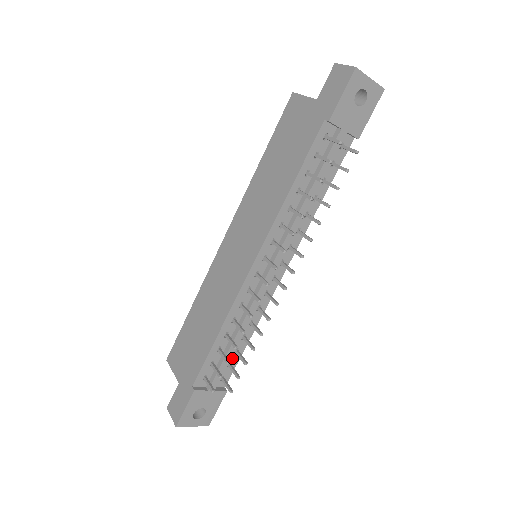
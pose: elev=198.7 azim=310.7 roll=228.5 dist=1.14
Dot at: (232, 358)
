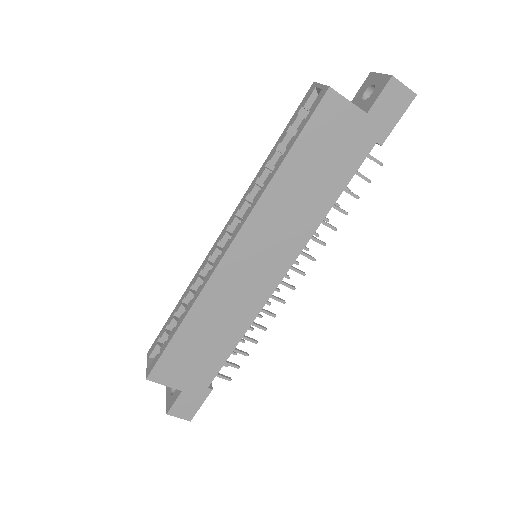
Dot at: occluded
